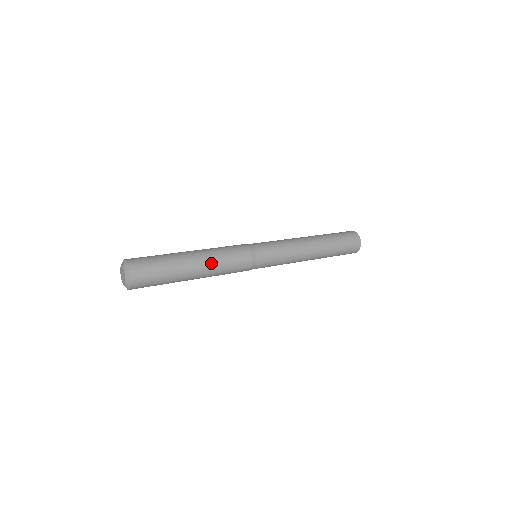
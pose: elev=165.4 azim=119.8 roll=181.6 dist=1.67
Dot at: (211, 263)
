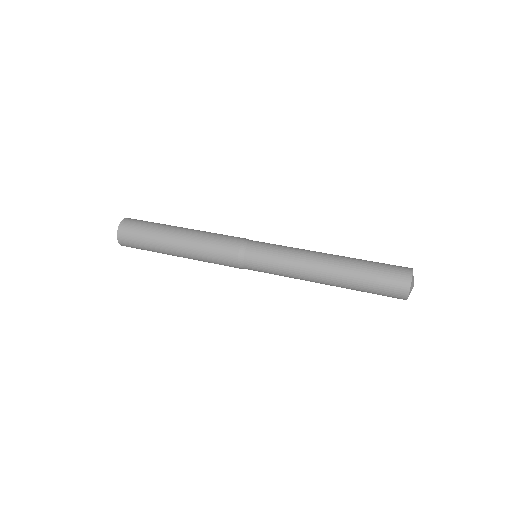
Dot at: (192, 249)
